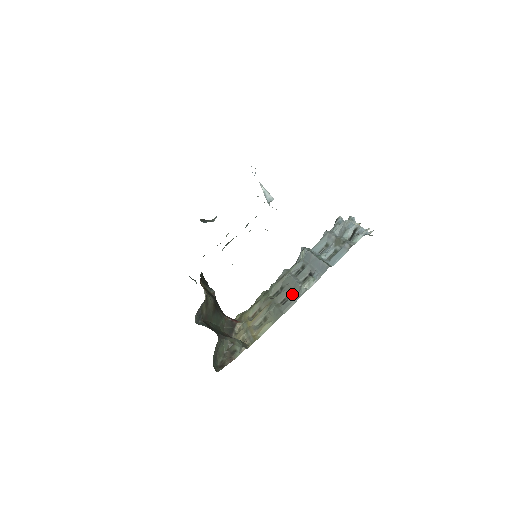
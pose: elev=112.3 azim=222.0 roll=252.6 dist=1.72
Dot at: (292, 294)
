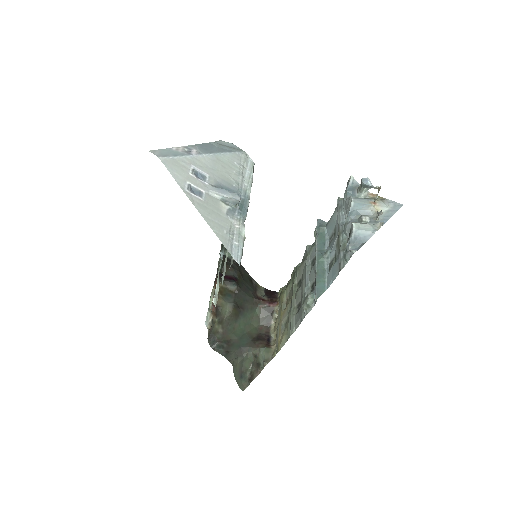
Dot at: (301, 305)
